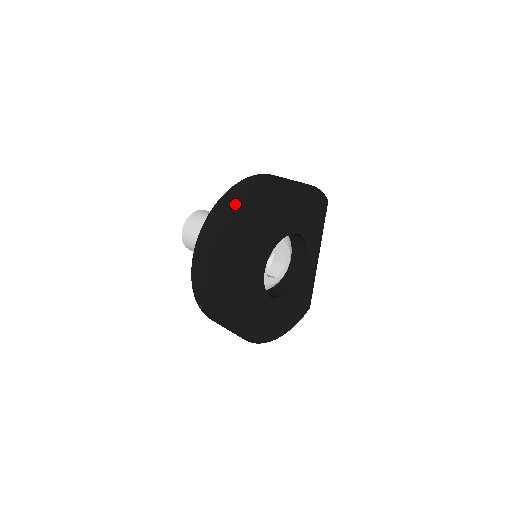
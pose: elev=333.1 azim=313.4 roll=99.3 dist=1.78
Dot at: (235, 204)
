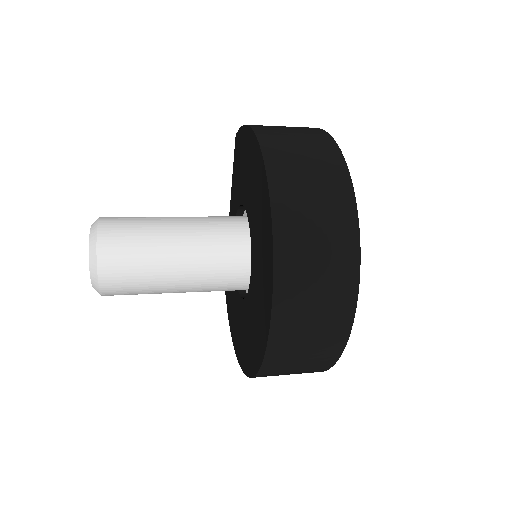
Dot at: (310, 206)
